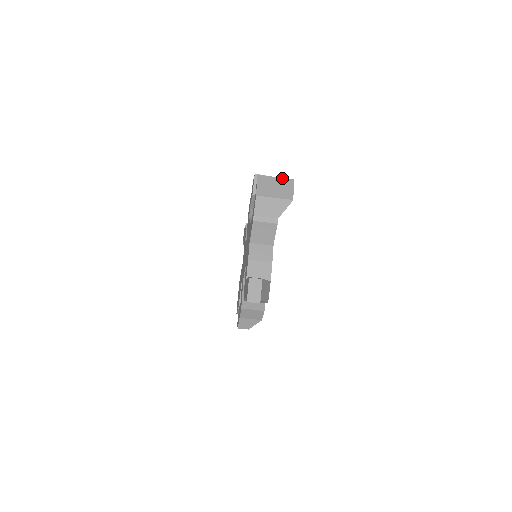
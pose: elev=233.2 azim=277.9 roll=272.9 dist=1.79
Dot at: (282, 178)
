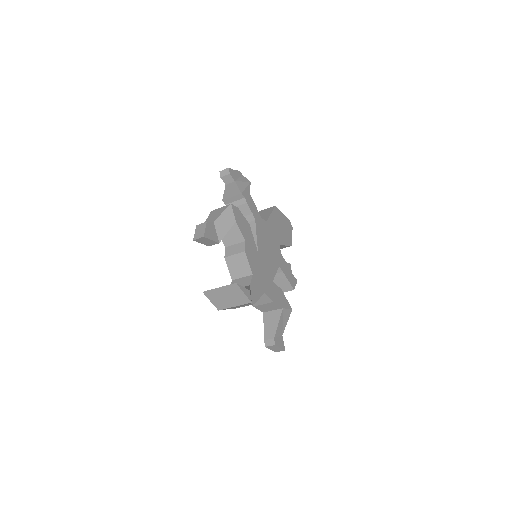
Dot at: (225, 286)
